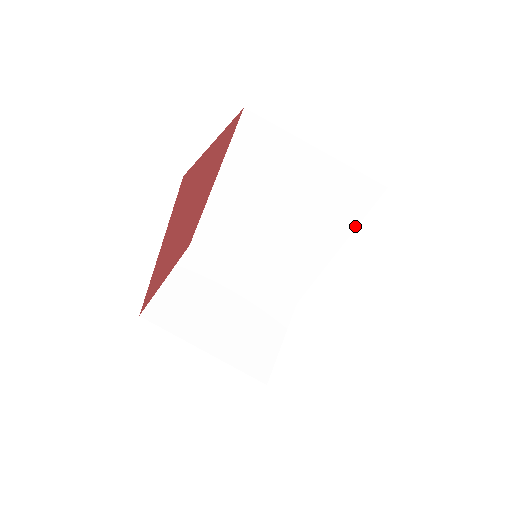
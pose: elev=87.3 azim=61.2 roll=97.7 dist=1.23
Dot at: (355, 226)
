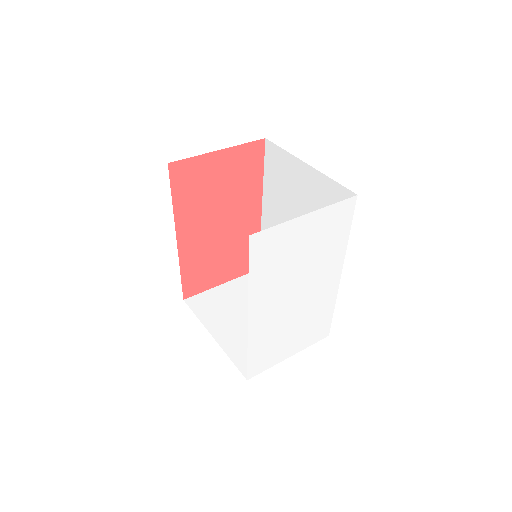
Dot at: (347, 240)
